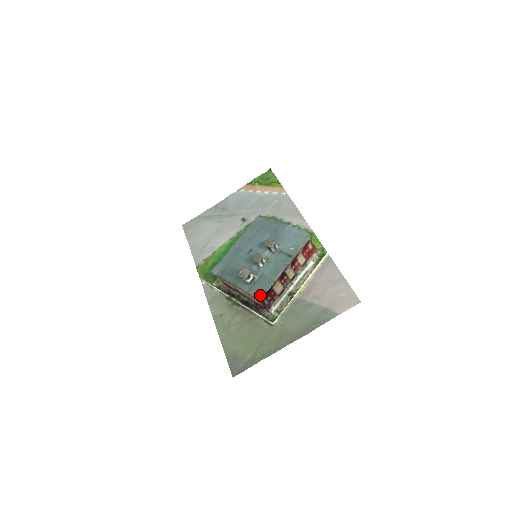
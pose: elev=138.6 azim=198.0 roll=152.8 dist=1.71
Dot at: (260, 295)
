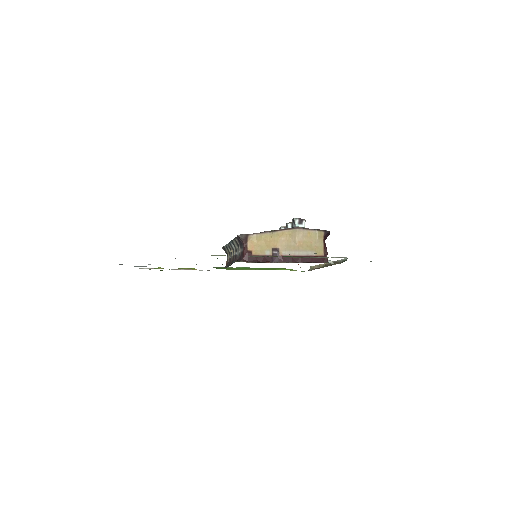
Dot at: (327, 231)
